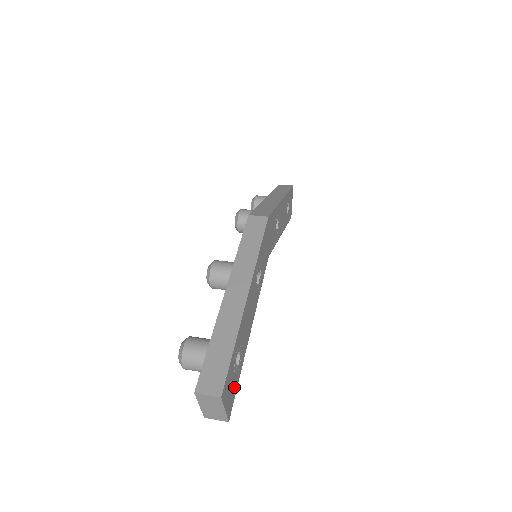
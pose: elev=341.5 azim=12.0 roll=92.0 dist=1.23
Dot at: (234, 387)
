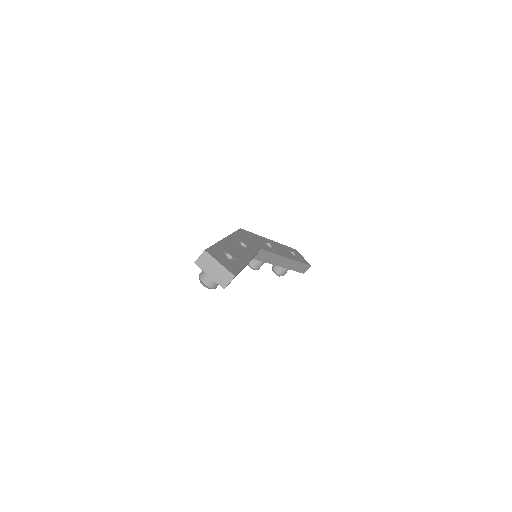
Dot at: (233, 266)
